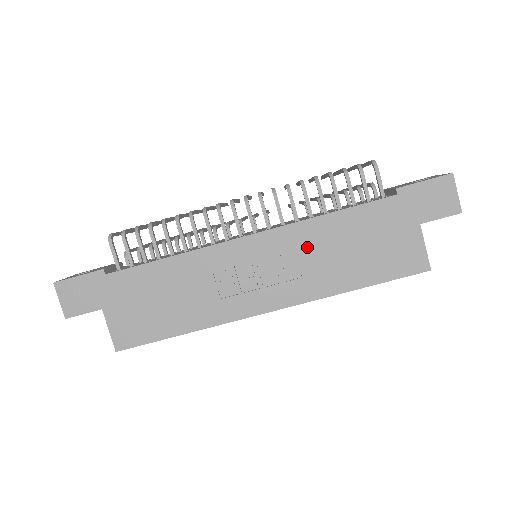
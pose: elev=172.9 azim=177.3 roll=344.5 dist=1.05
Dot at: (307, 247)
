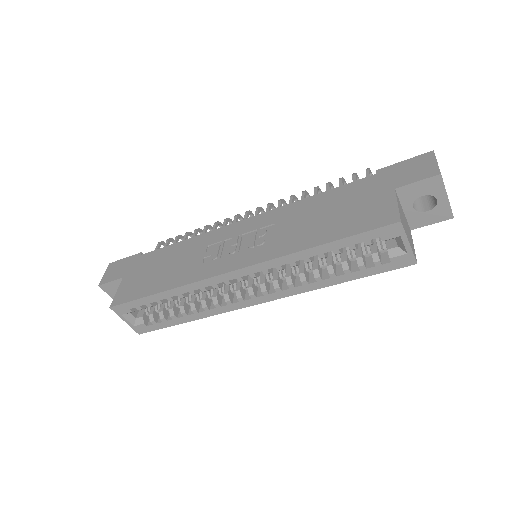
Dot at: (286, 220)
